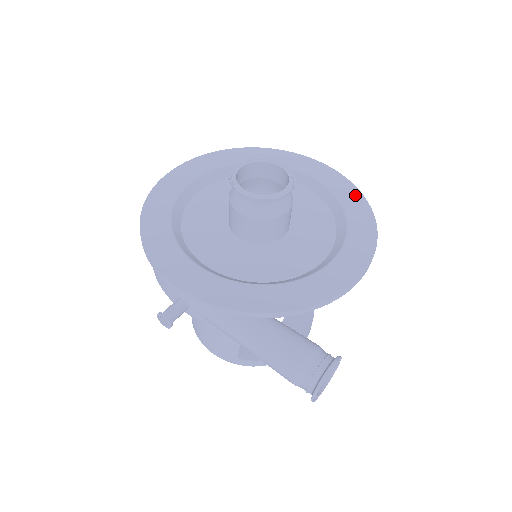
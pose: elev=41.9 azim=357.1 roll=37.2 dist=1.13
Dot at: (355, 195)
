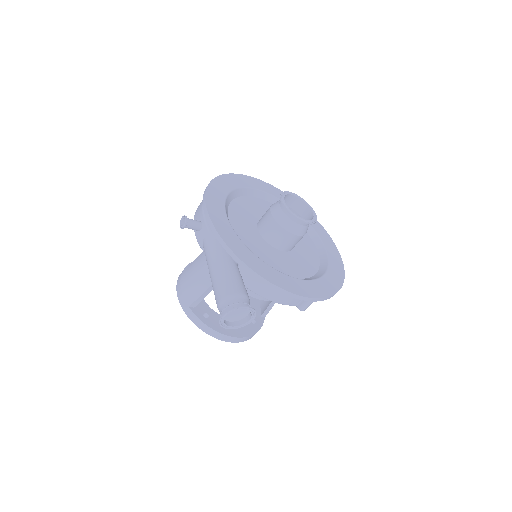
Dot at: (340, 273)
